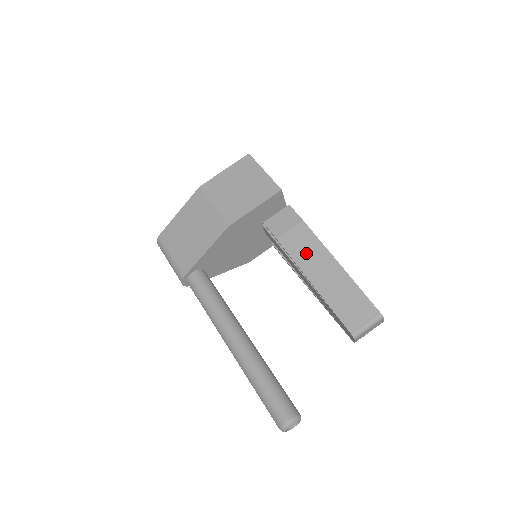
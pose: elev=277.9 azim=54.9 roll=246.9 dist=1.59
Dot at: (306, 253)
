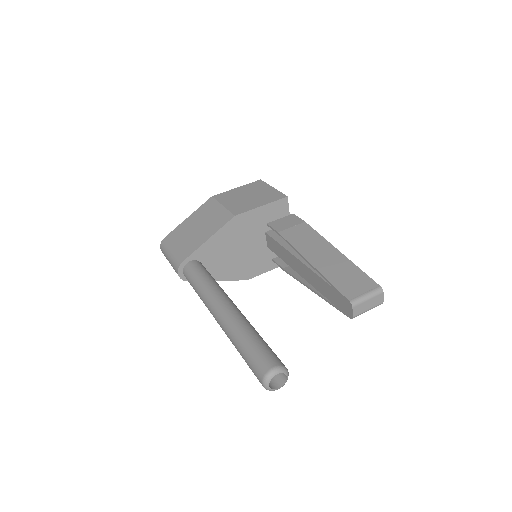
Dot at: (306, 242)
